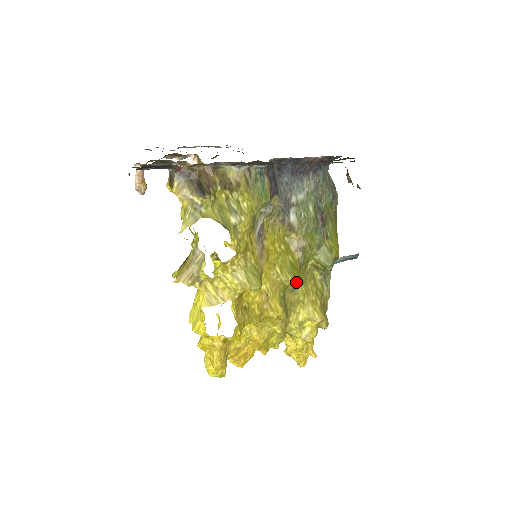
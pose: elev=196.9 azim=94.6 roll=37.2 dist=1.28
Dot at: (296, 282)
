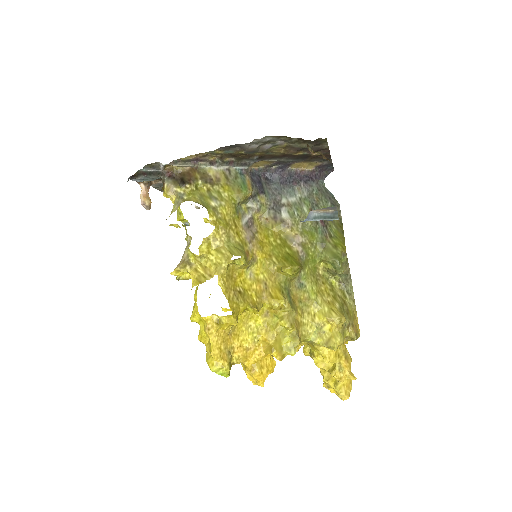
Dot at: (292, 266)
